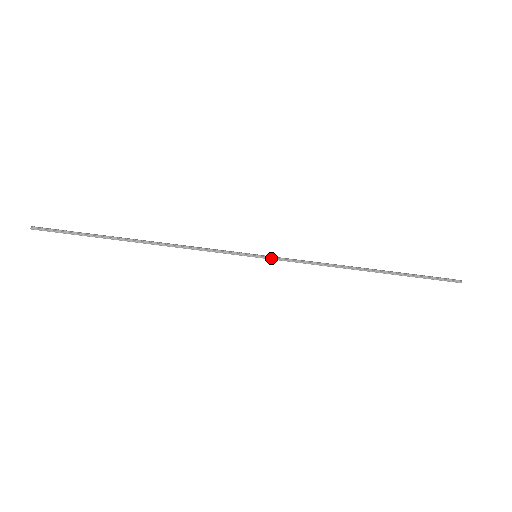
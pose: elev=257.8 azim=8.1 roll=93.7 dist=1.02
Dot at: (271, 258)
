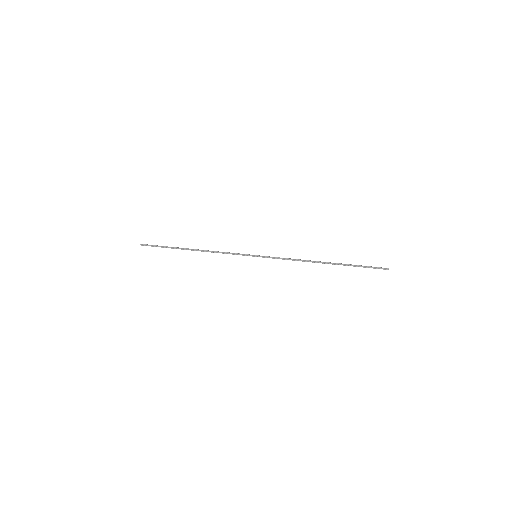
Dot at: (265, 257)
